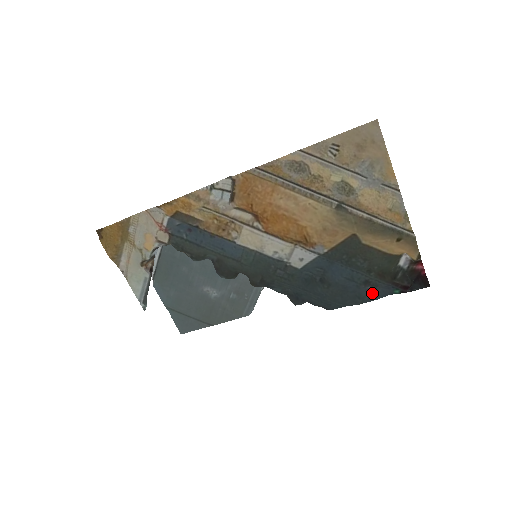
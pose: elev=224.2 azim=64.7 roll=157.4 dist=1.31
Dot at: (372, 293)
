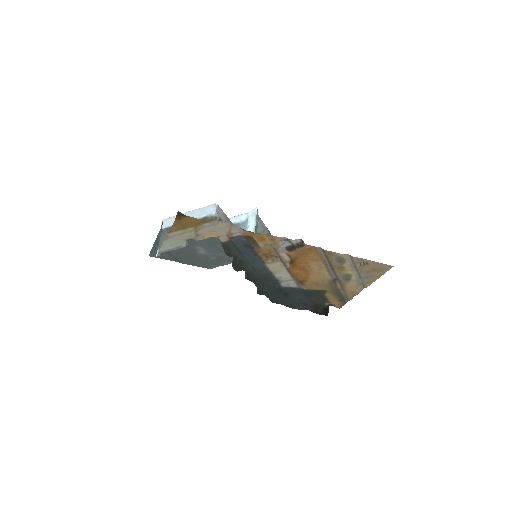
Dot at: (301, 307)
